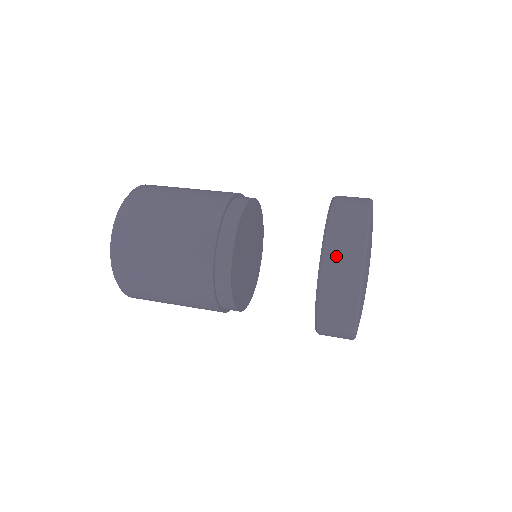
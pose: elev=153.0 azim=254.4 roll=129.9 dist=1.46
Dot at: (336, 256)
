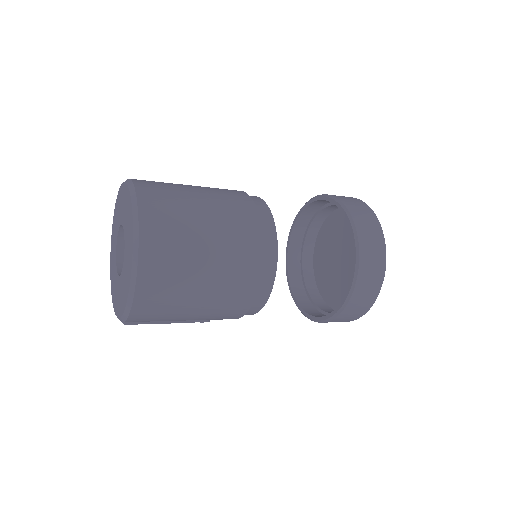
Dot at: occluded
